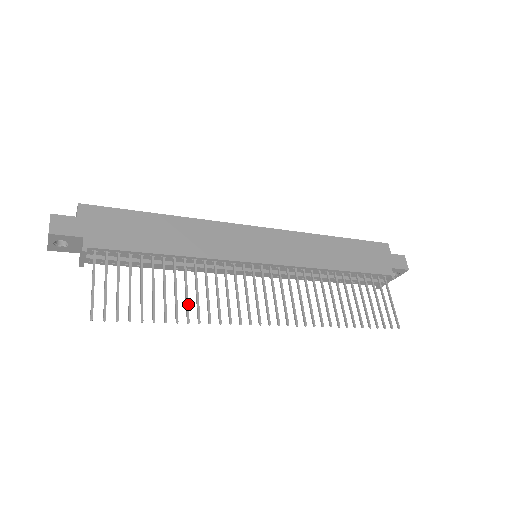
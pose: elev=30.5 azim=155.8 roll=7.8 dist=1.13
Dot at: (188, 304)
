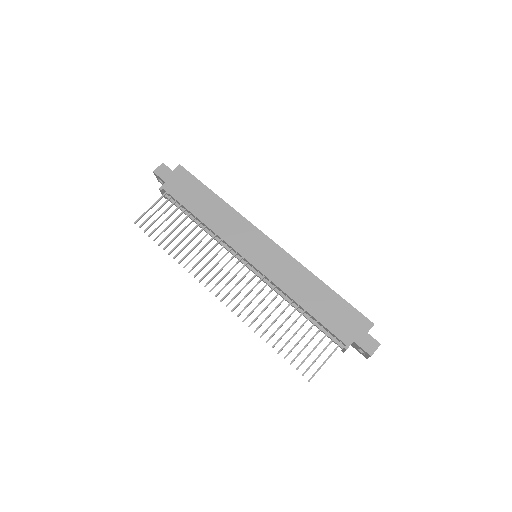
Dot at: occluded
